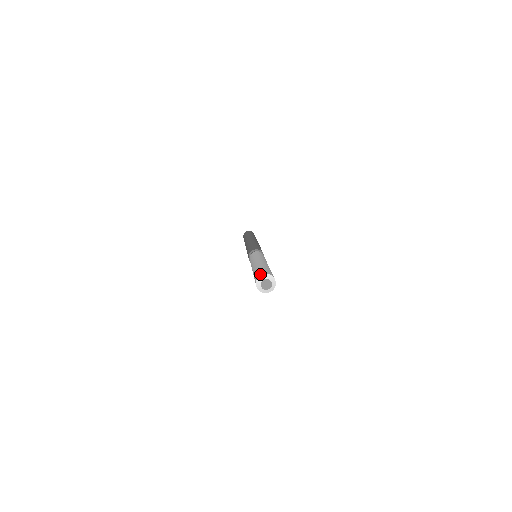
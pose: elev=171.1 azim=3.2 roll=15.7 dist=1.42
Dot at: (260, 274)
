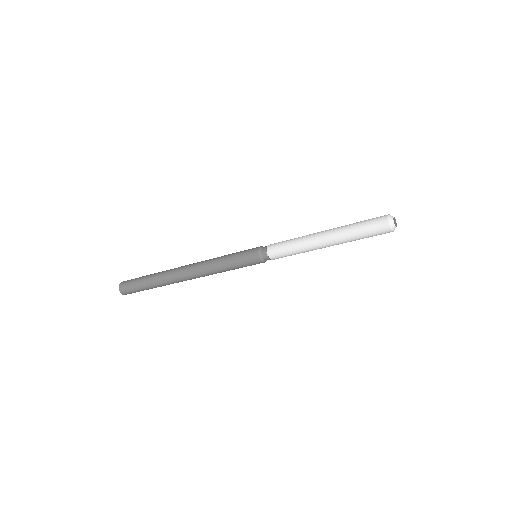
Dot at: occluded
